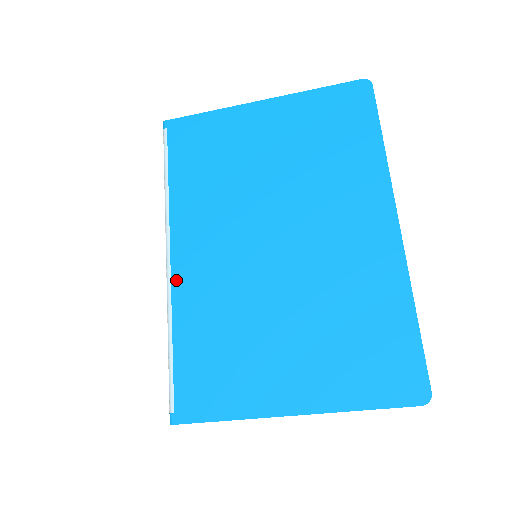
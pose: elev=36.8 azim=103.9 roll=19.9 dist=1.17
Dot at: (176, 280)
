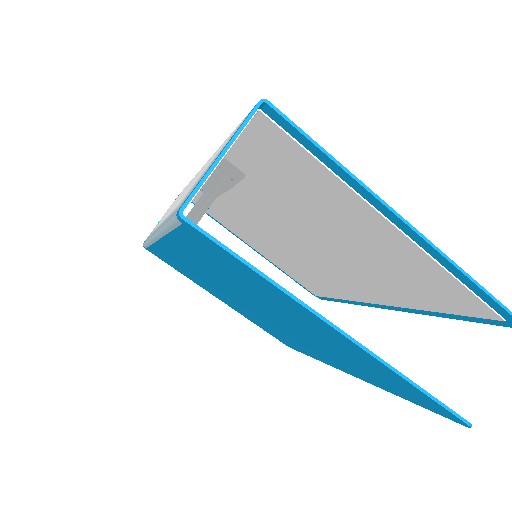
Dot at: occluded
